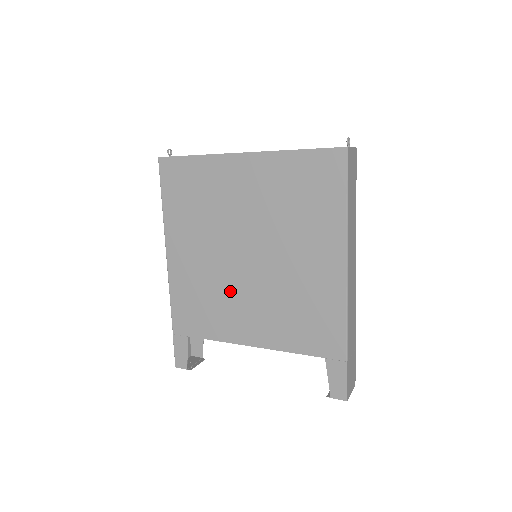
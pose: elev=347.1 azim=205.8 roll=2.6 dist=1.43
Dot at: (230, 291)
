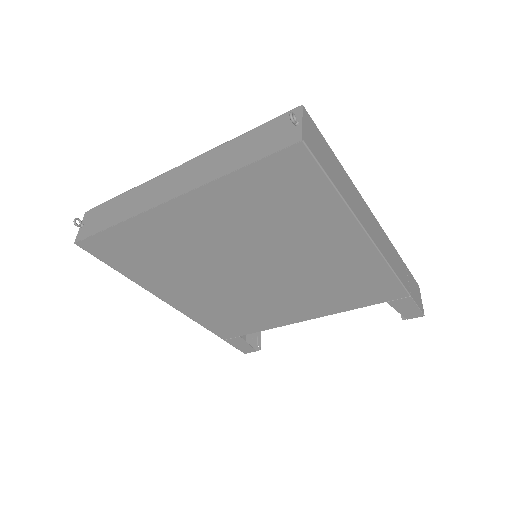
Dot at: (255, 299)
